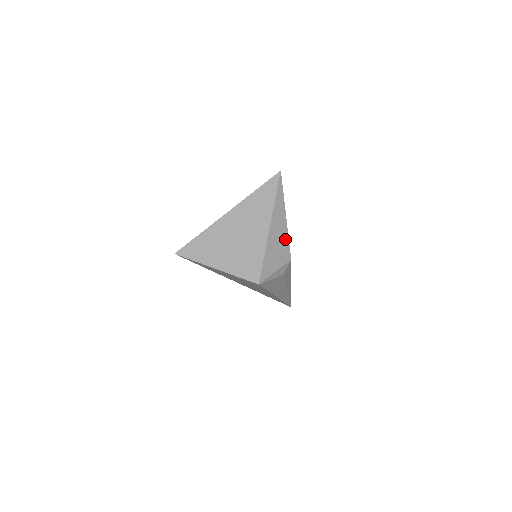
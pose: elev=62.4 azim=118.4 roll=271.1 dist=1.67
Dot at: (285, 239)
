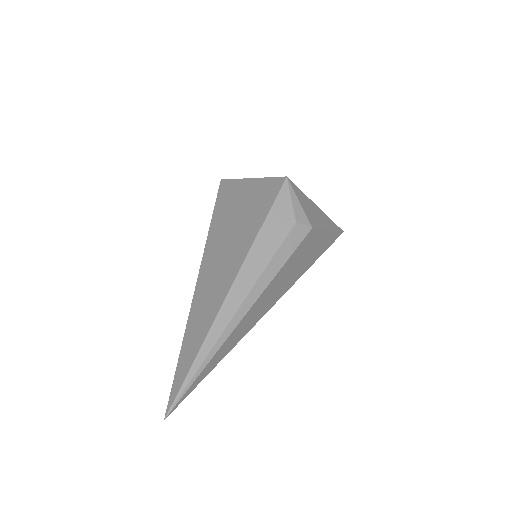
Dot at: (319, 224)
